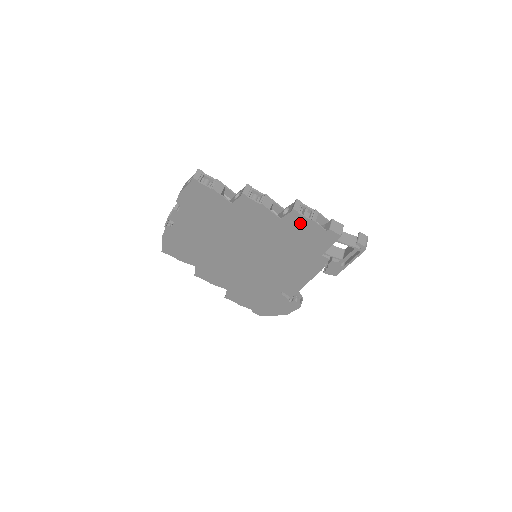
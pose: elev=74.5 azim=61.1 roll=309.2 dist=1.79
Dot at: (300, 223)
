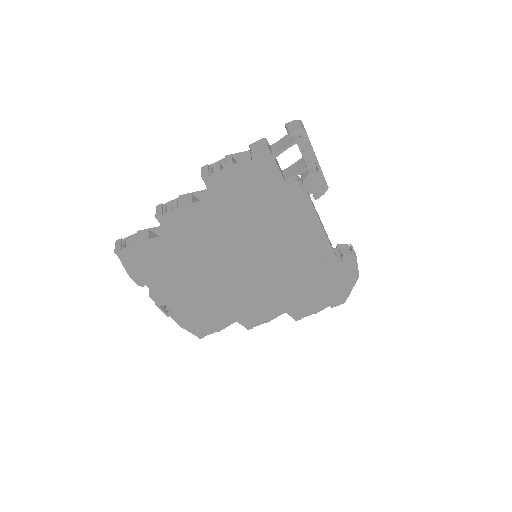
Dot at: (226, 182)
